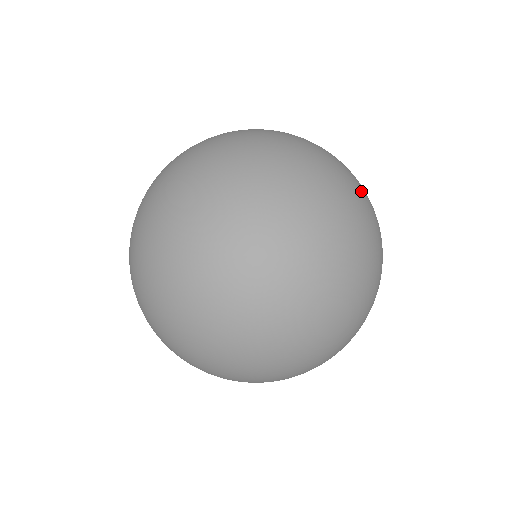
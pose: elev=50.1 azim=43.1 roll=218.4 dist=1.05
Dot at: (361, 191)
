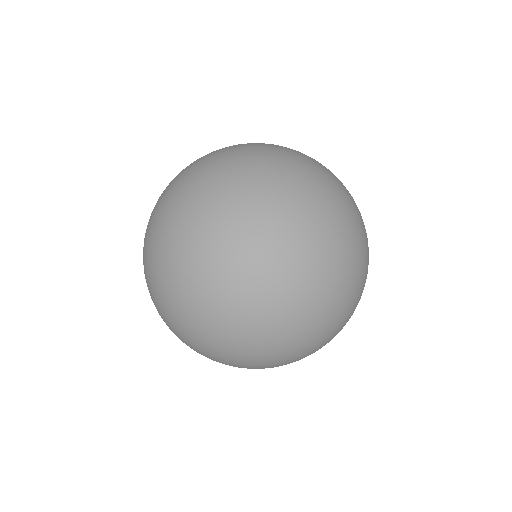
Dot at: occluded
